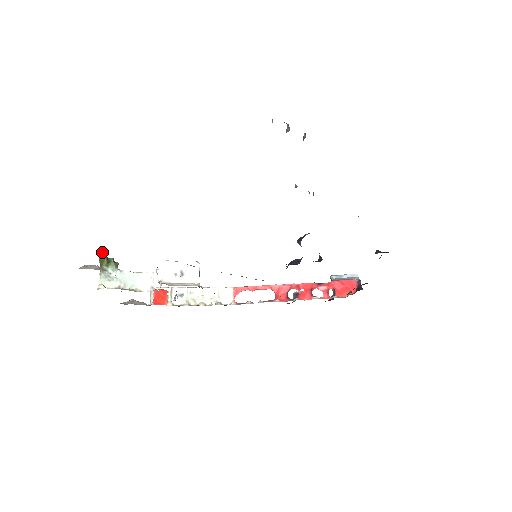
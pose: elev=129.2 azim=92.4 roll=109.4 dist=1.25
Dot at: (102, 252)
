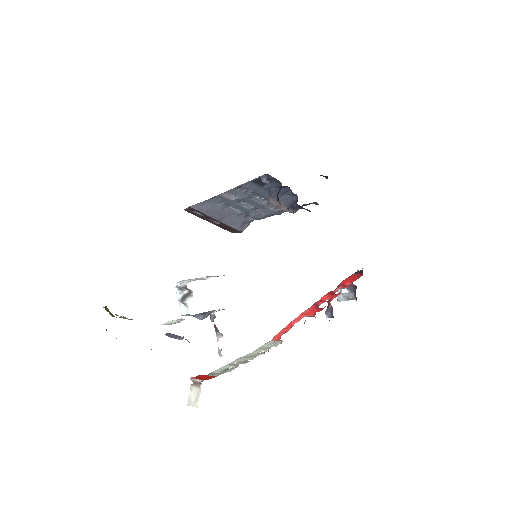
Dot at: occluded
